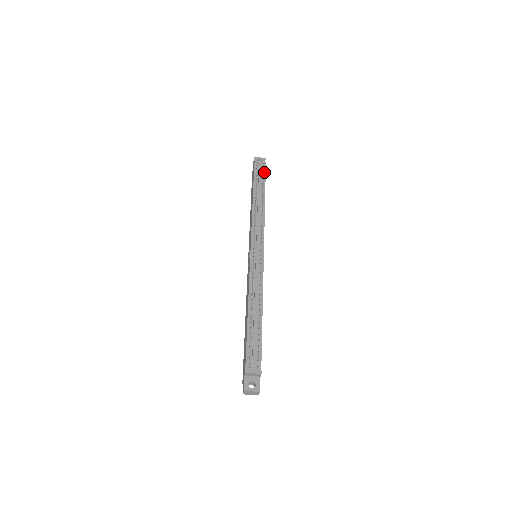
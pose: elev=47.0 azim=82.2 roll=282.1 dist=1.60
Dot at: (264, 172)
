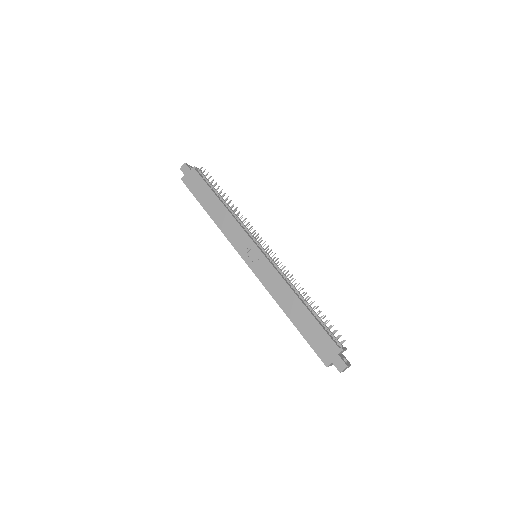
Dot at: occluded
